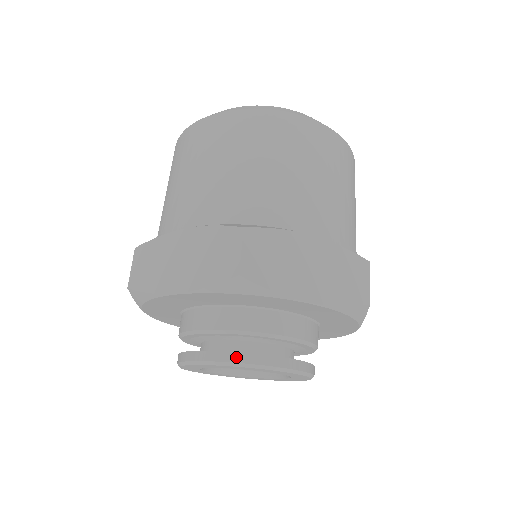
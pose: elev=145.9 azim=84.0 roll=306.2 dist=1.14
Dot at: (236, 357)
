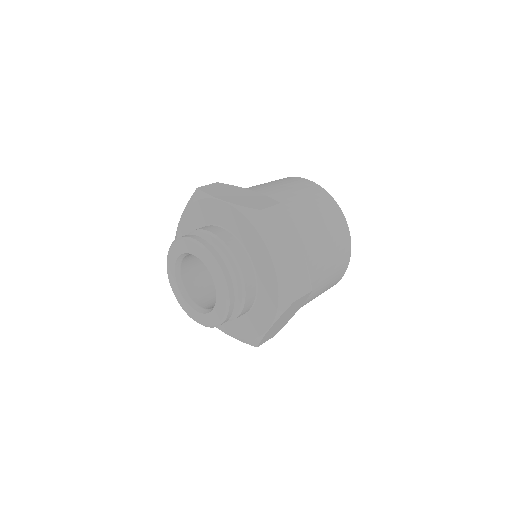
Dot at: occluded
